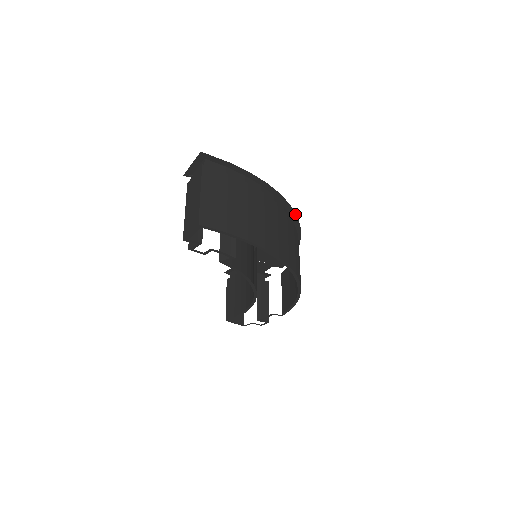
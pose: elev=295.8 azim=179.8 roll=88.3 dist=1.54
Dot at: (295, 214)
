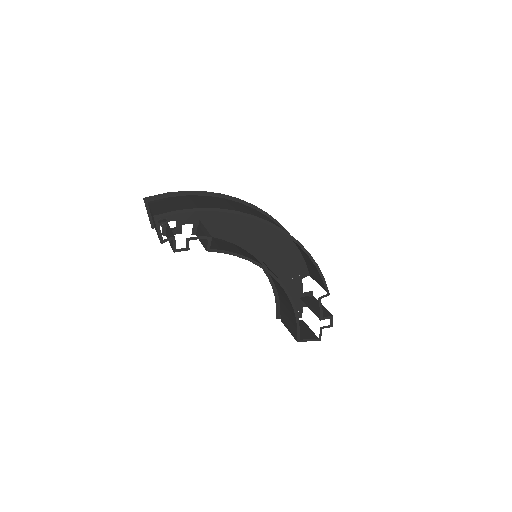
Dot at: (252, 205)
